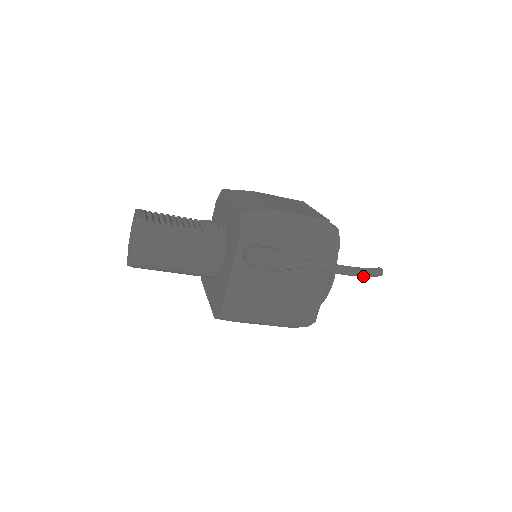
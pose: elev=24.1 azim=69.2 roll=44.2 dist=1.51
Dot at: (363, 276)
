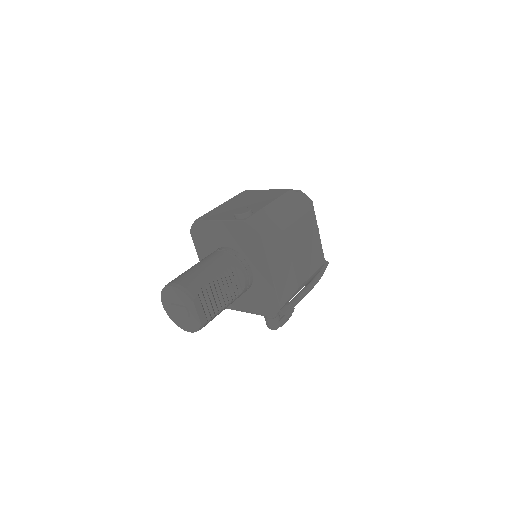
Dot at: occluded
